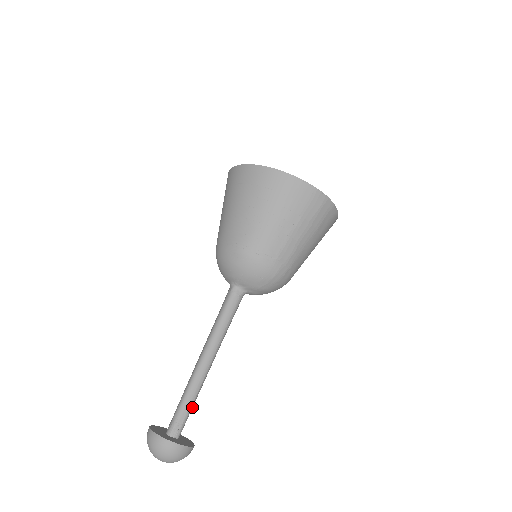
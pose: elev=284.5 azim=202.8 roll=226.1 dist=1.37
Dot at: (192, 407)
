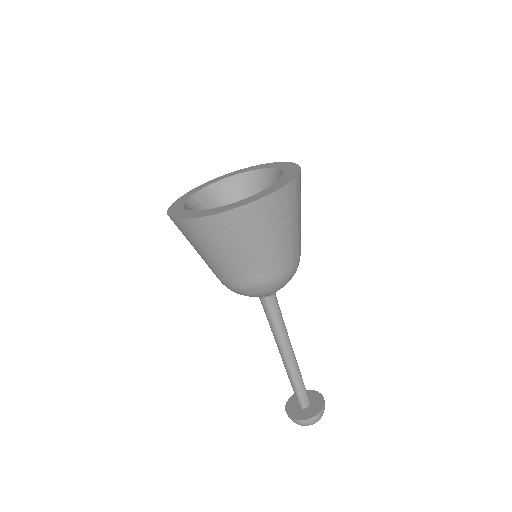
Dot at: (303, 382)
